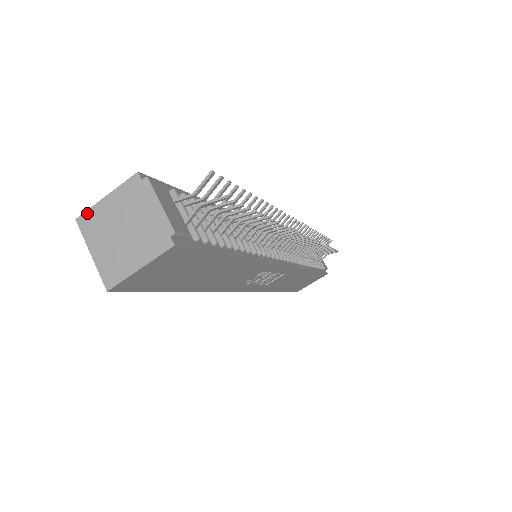
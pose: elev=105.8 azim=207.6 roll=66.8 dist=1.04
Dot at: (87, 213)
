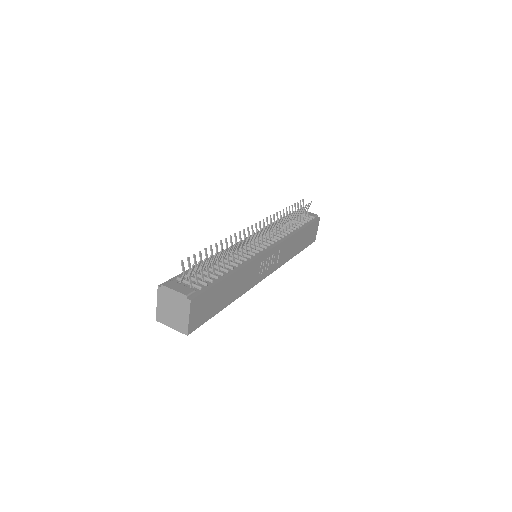
Dot at: (157, 315)
